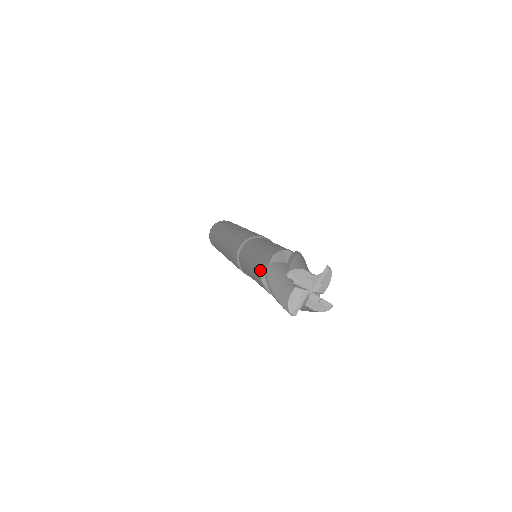
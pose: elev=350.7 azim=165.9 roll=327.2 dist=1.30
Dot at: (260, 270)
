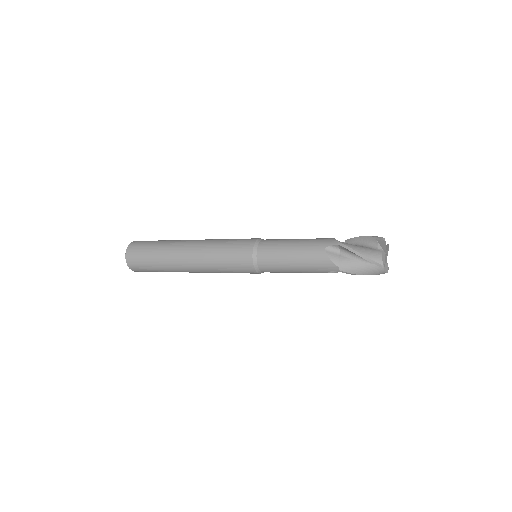
Dot at: (325, 247)
